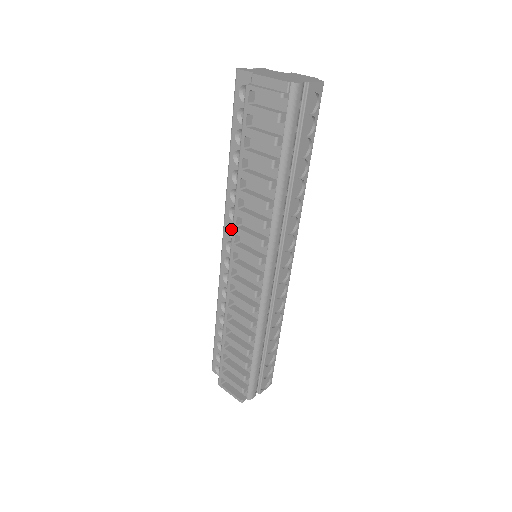
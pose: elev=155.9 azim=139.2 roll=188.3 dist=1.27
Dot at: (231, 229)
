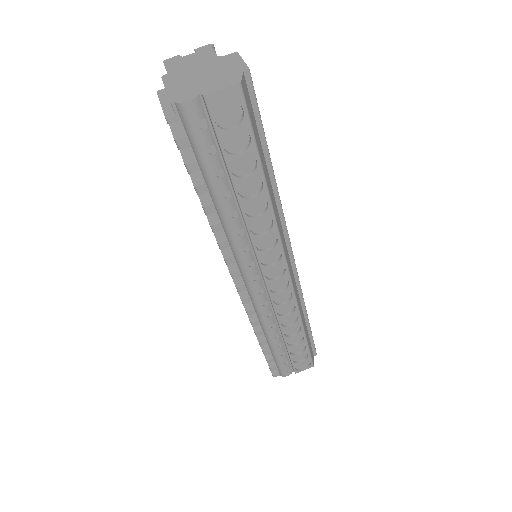
Dot at: occluded
